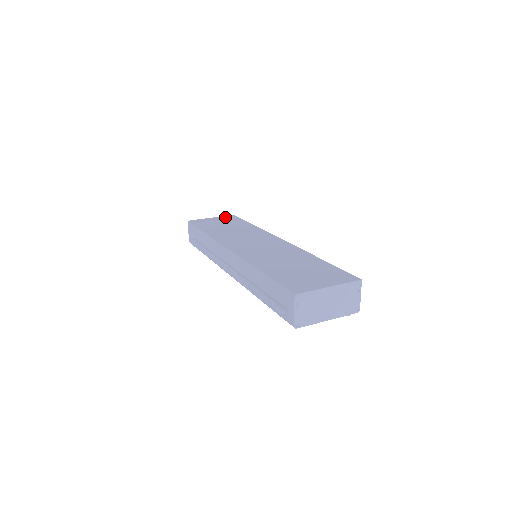
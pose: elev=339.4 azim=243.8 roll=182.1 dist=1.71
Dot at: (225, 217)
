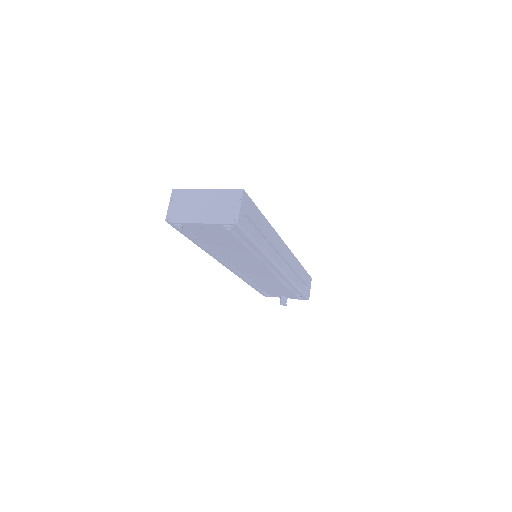
Dot at: occluded
